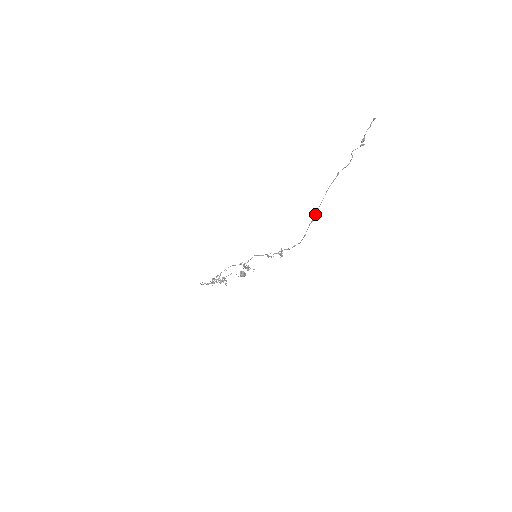
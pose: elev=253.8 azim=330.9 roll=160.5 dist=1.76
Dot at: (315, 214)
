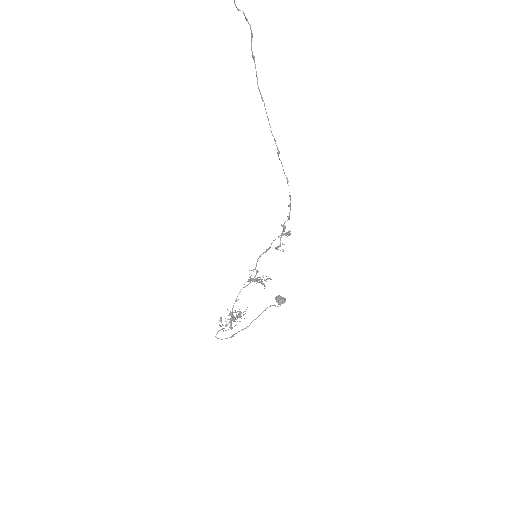
Dot at: occluded
